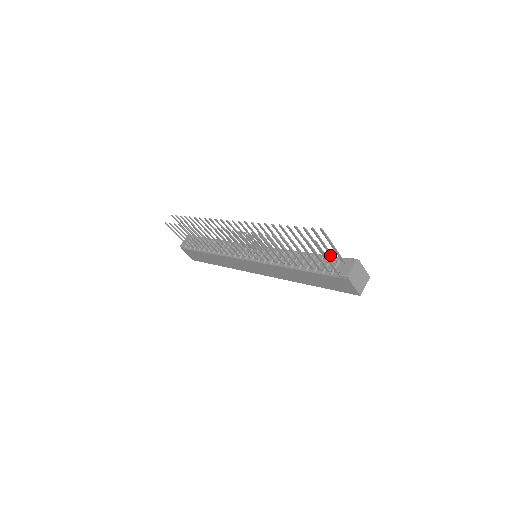
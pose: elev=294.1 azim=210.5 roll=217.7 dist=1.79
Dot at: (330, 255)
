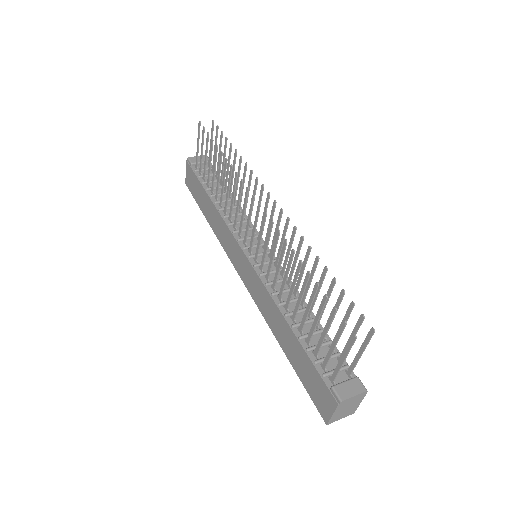
Dot at: (342, 353)
